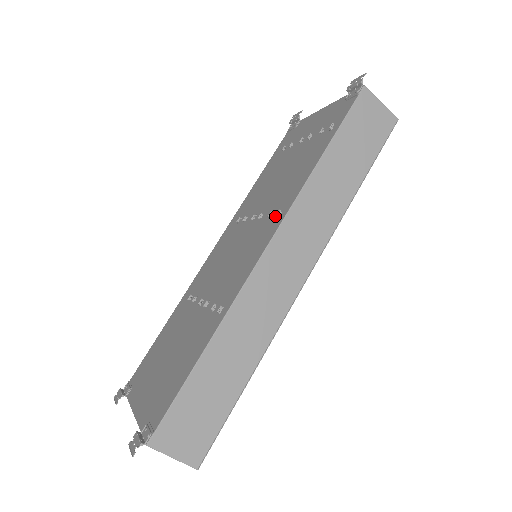
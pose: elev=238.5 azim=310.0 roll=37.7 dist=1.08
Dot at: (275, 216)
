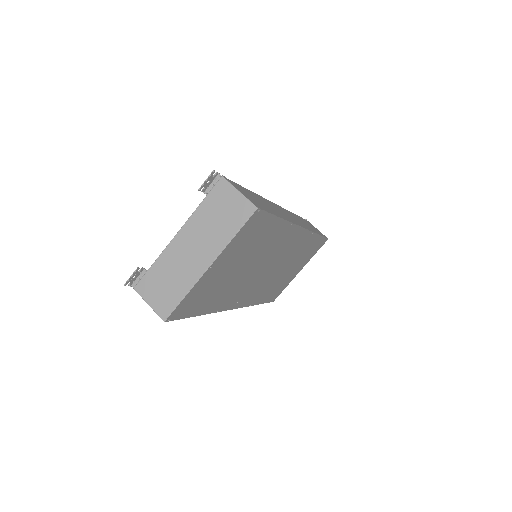
Dot at: occluded
